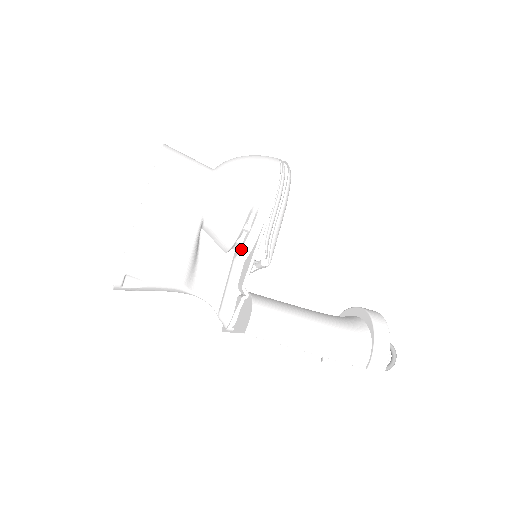
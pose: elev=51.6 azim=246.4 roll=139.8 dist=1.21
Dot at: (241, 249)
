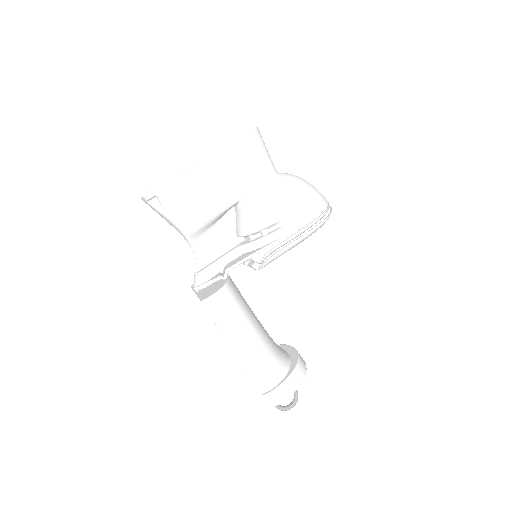
Dot at: (248, 243)
